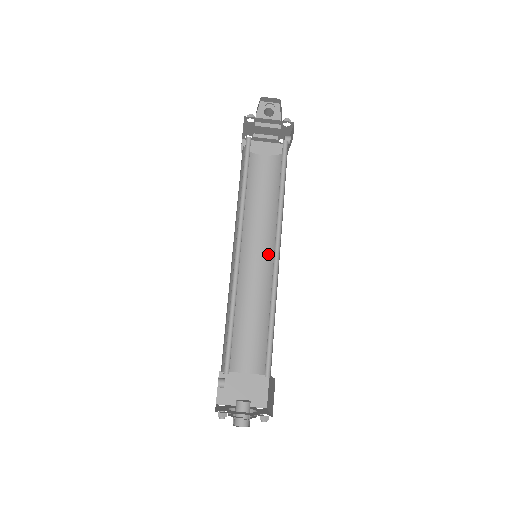
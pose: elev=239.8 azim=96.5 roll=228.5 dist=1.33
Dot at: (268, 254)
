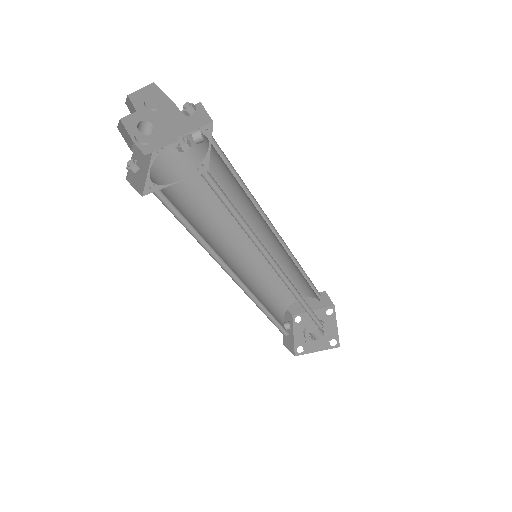
Dot at: (266, 230)
